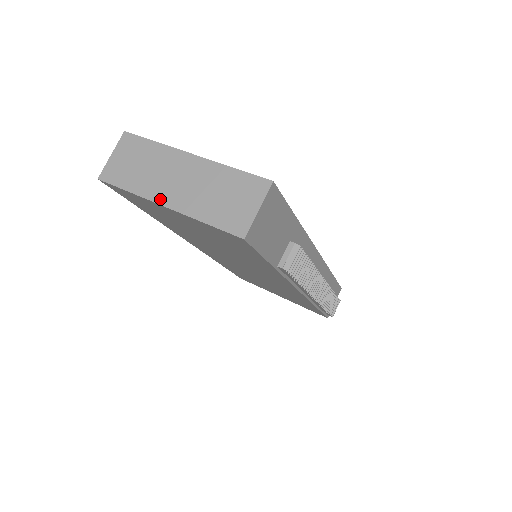
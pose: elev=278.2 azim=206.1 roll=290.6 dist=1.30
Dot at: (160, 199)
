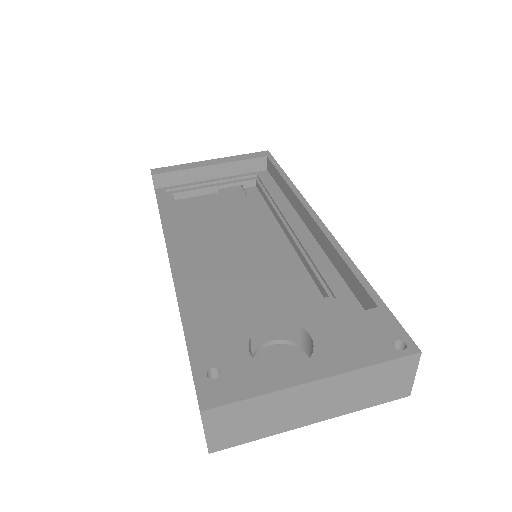
Dot at: (305, 423)
